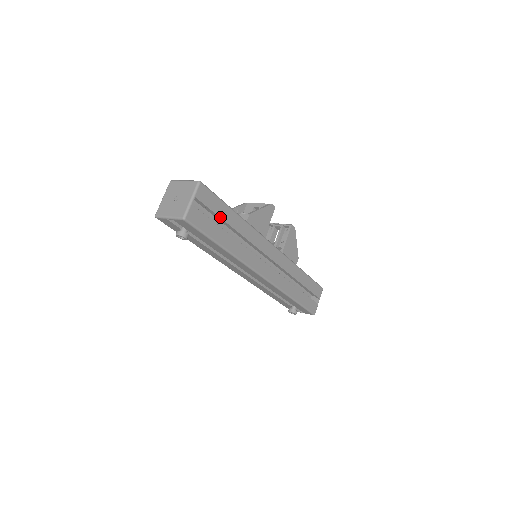
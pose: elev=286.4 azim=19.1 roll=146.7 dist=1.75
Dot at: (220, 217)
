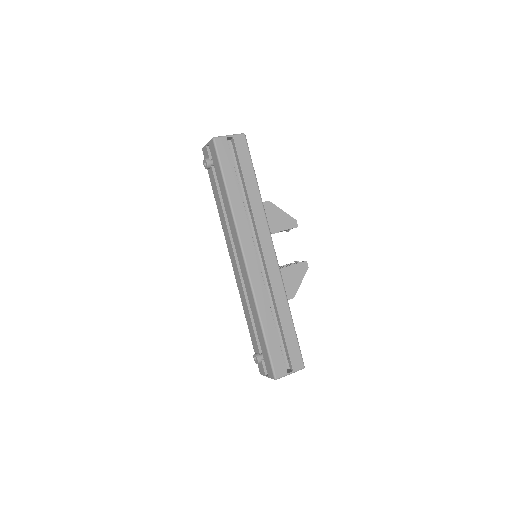
Dot at: (242, 170)
